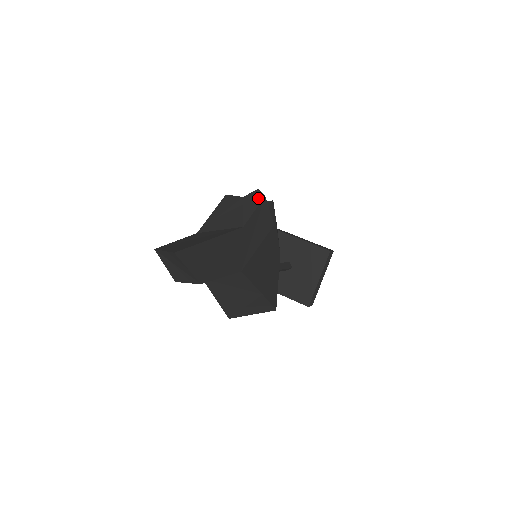
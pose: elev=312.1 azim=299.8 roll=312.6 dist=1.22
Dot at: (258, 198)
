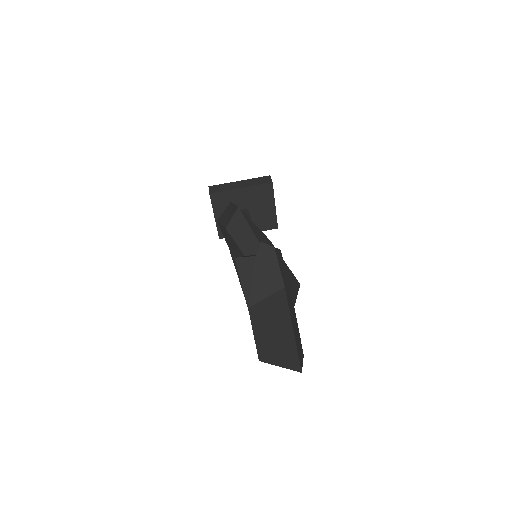
Dot at: (270, 252)
